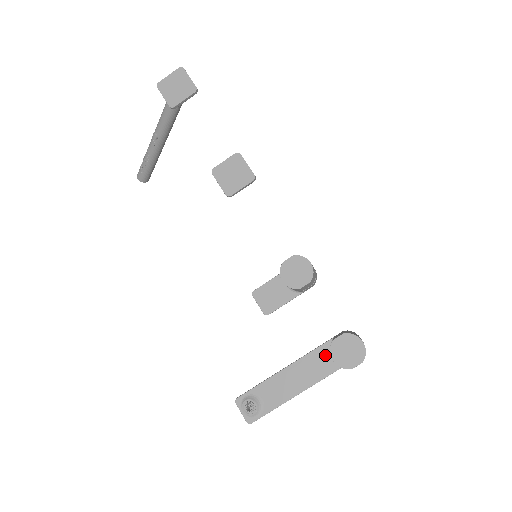
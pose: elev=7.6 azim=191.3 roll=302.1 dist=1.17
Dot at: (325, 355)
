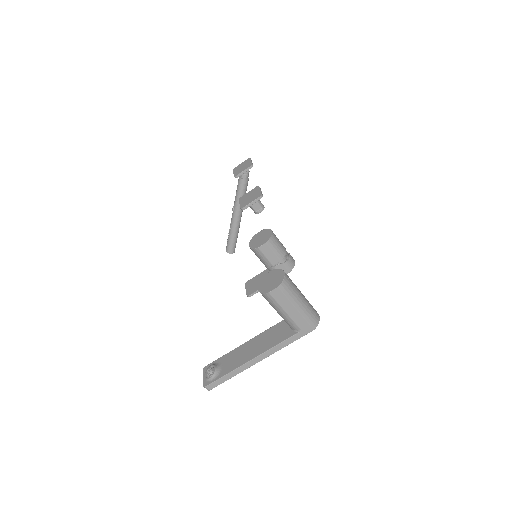
Dot at: (283, 327)
